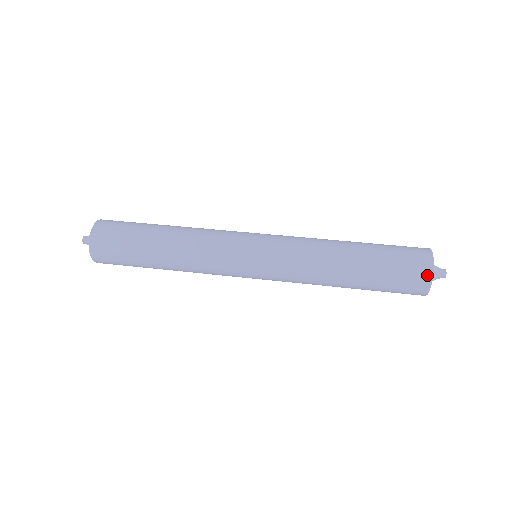
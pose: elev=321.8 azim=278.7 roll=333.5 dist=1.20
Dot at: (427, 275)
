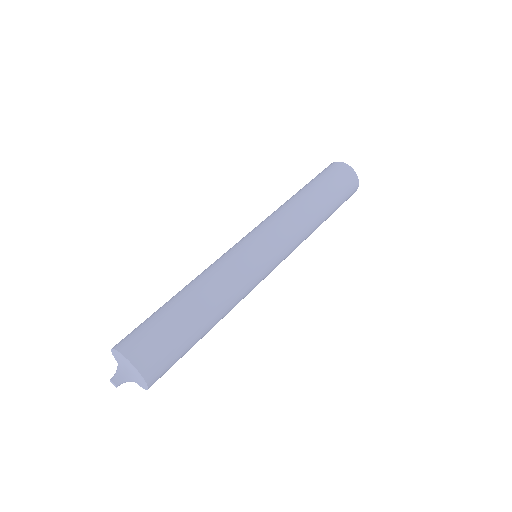
Dot at: (356, 189)
